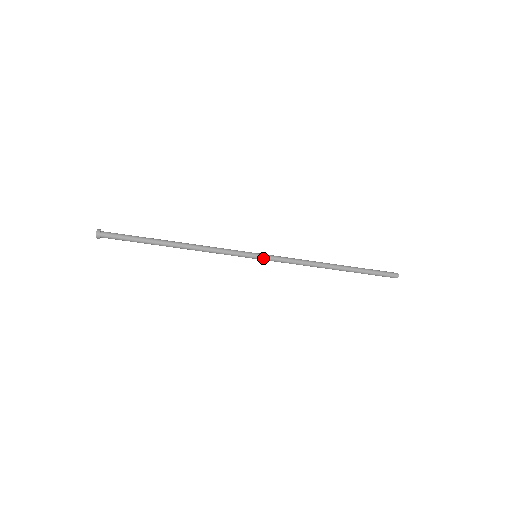
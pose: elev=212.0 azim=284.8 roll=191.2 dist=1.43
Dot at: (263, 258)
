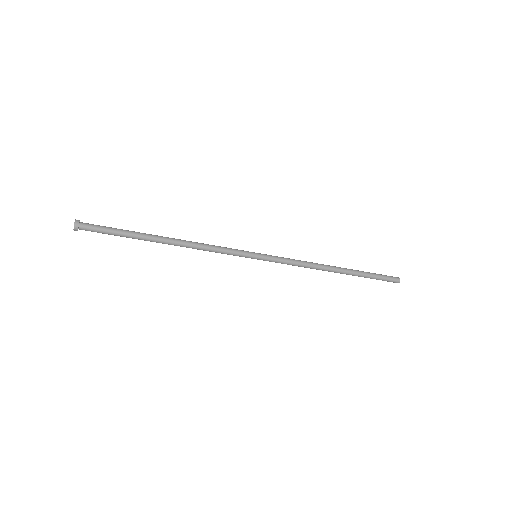
Dot at: (263, 260)
